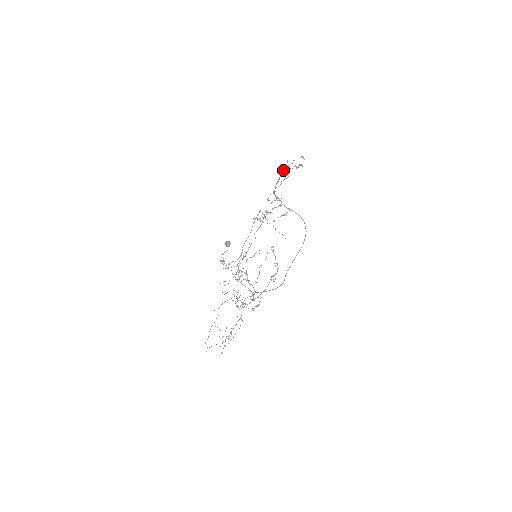
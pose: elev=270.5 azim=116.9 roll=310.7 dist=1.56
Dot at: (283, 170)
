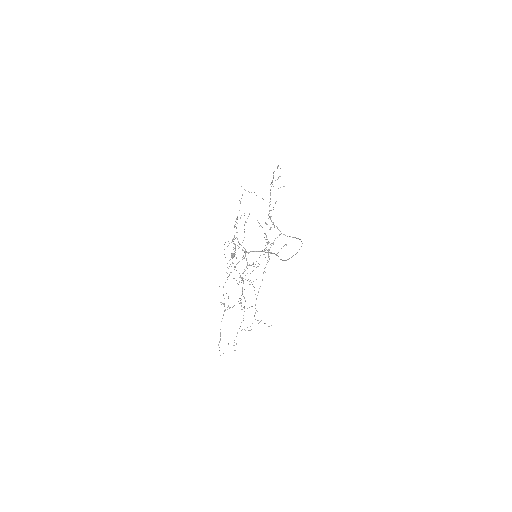
Dot at: (270, 190)
